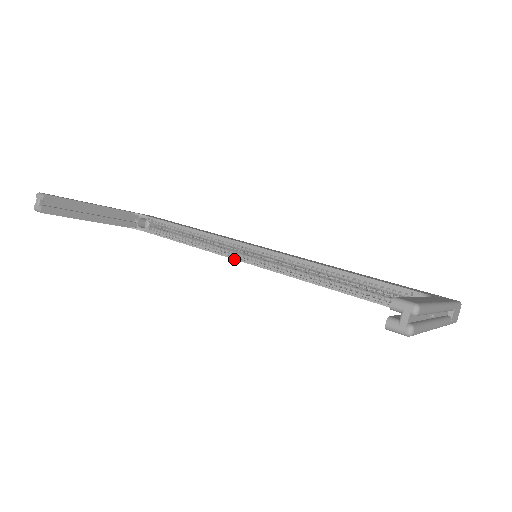
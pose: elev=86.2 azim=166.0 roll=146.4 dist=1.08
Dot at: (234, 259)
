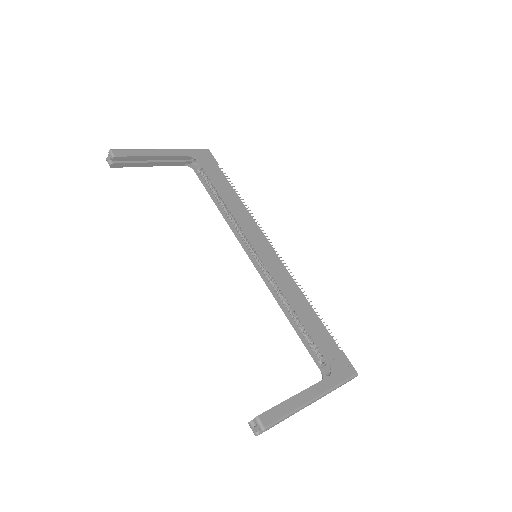
Dot at: (242, 247)
